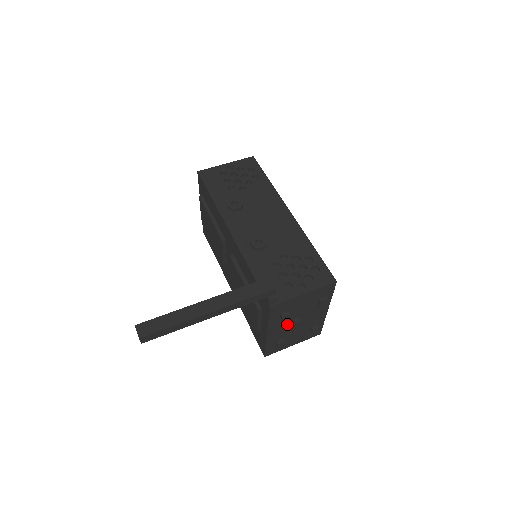
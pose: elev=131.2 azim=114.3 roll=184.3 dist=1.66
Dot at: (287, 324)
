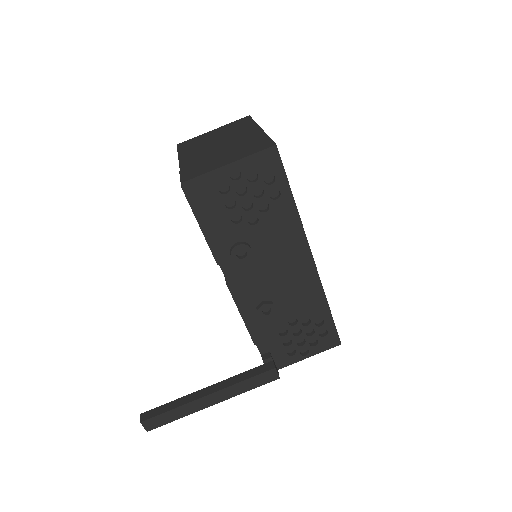
Dot at: occluded
